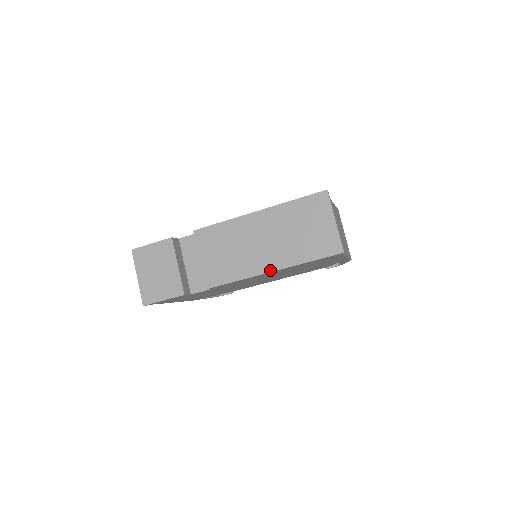
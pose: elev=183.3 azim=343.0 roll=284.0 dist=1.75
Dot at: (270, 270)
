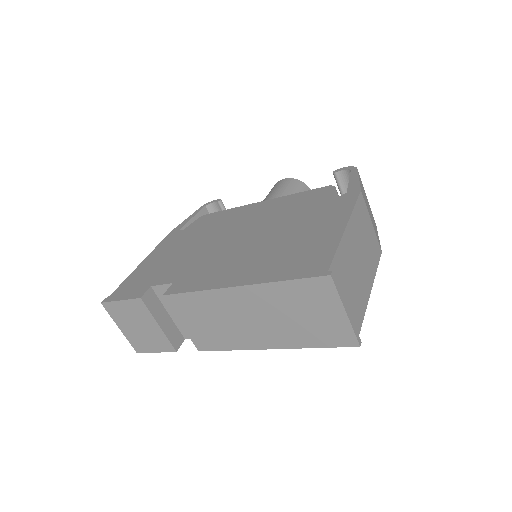
Dot at: (268, 348)
